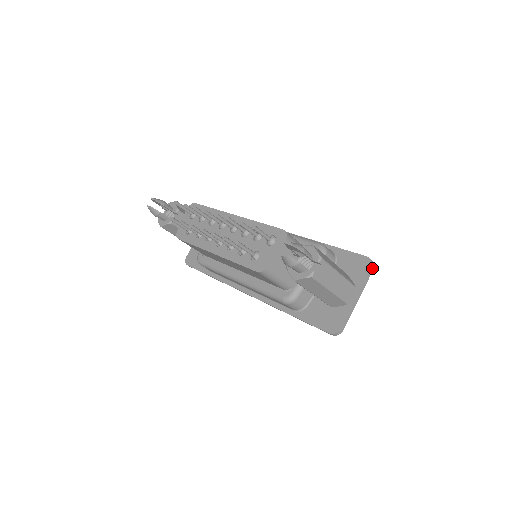
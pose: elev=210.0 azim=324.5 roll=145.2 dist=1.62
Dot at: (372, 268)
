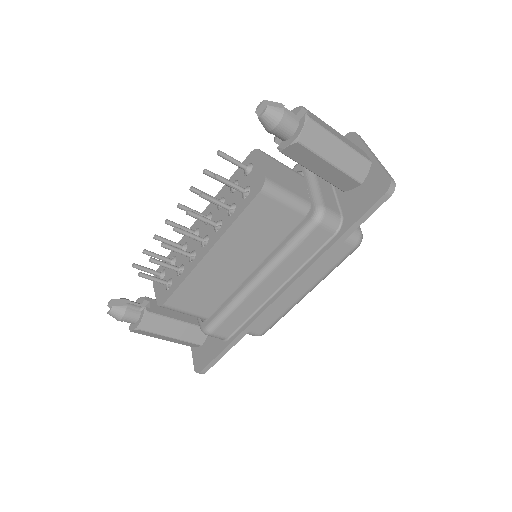
Dot at: (358, 135)
